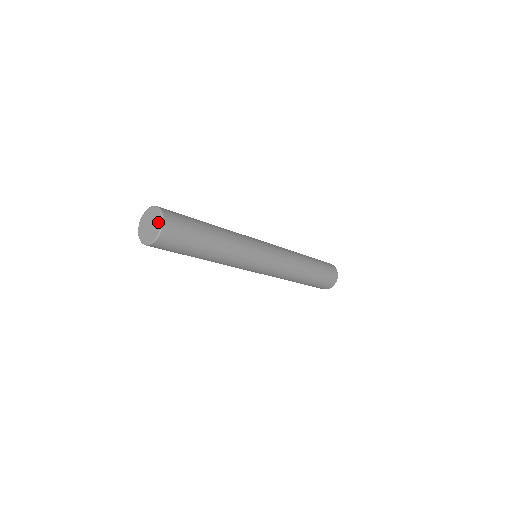
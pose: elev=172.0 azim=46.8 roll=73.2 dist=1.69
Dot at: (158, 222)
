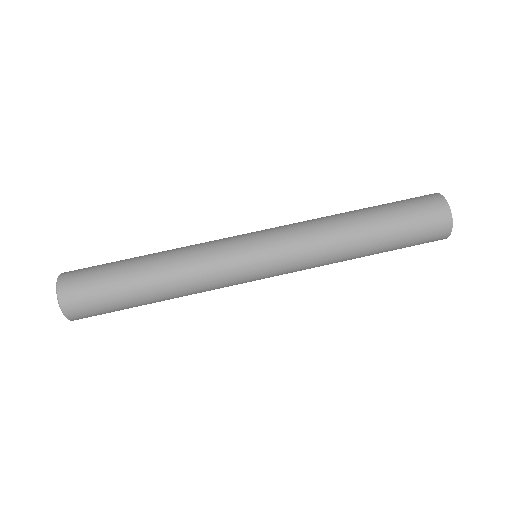
Dot at: (62, 307)
